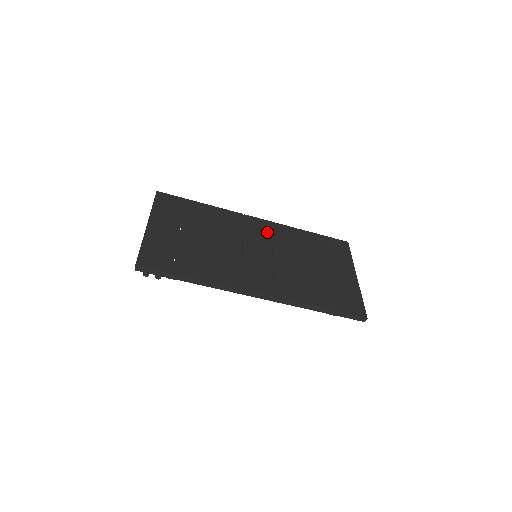
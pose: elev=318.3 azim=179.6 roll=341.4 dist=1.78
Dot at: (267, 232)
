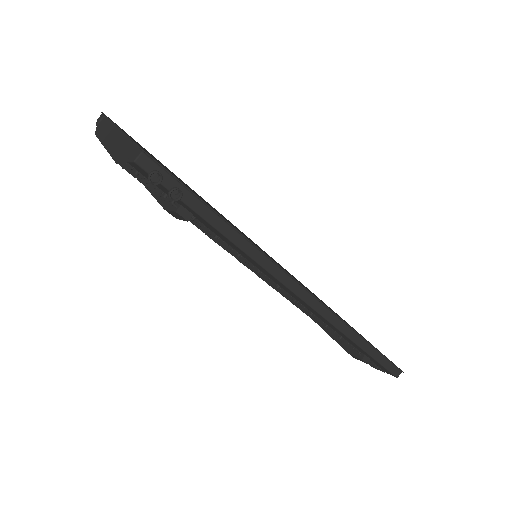
Dot at: occluded
